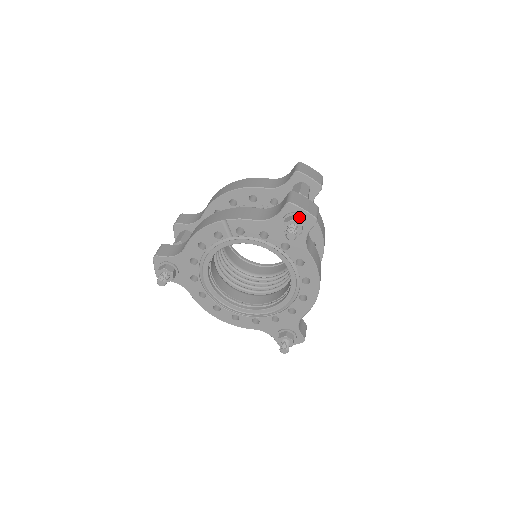
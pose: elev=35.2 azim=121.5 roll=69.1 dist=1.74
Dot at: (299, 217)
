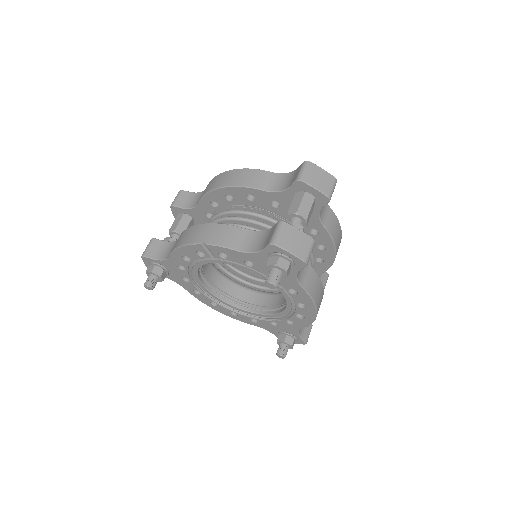
Dot at: (285, 259)
